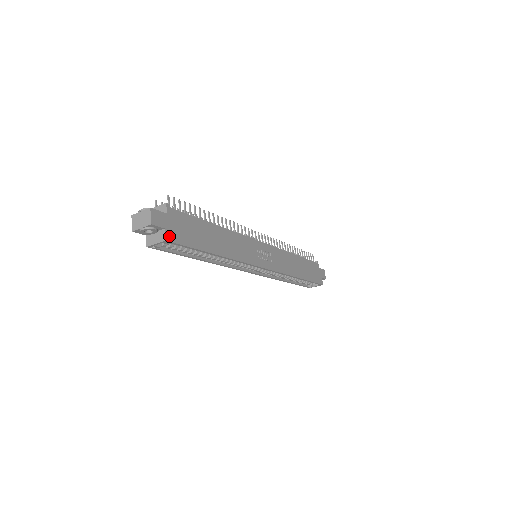
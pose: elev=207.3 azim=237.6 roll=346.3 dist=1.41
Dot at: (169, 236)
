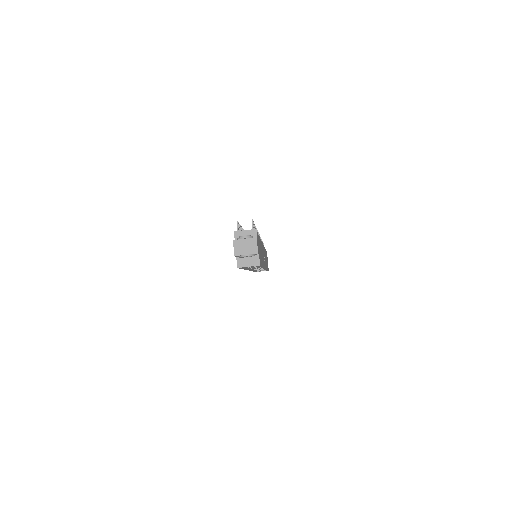
Dot at: occluded
